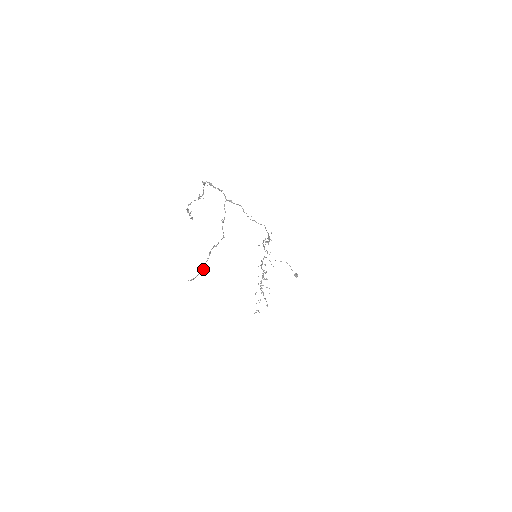
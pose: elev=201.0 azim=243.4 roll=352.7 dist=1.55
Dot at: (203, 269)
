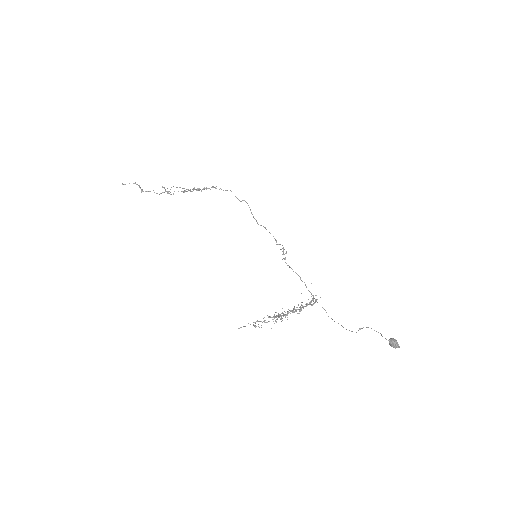
Dot at: (139, 185)
